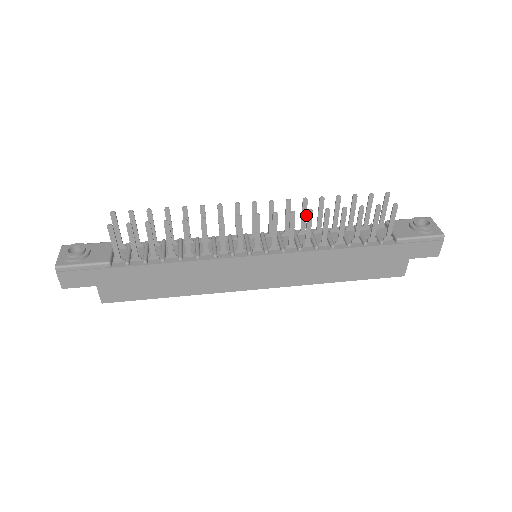
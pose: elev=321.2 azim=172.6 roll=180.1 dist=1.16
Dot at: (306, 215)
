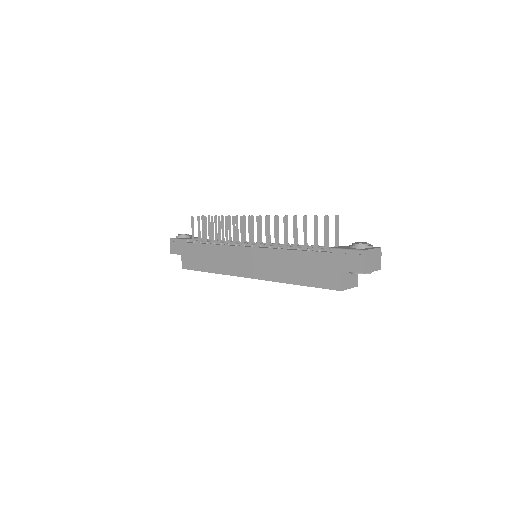
Dot at: (287, 229)
